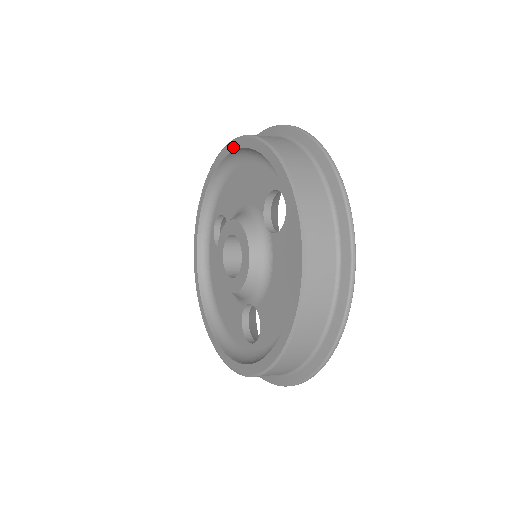
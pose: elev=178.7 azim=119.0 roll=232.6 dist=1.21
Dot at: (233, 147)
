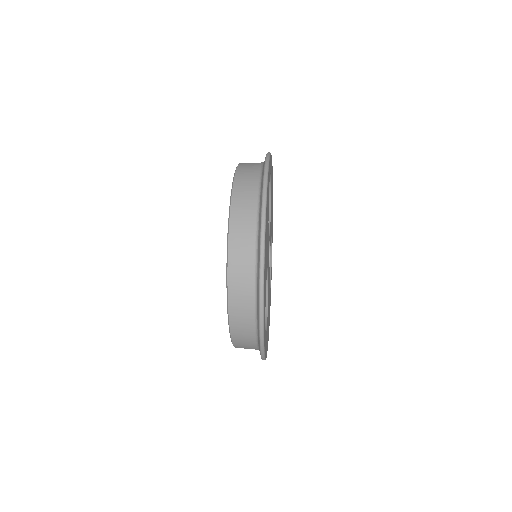
Dot at: occluded
